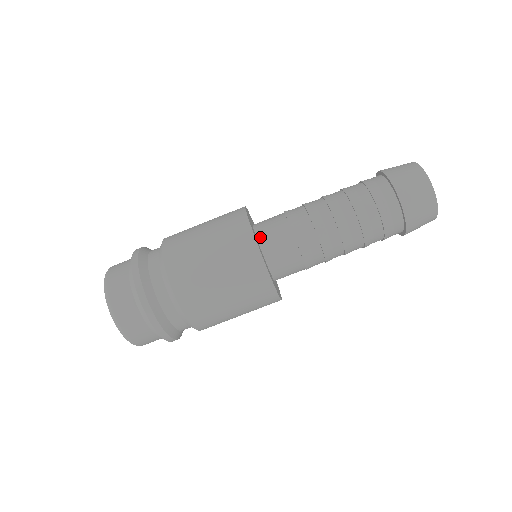
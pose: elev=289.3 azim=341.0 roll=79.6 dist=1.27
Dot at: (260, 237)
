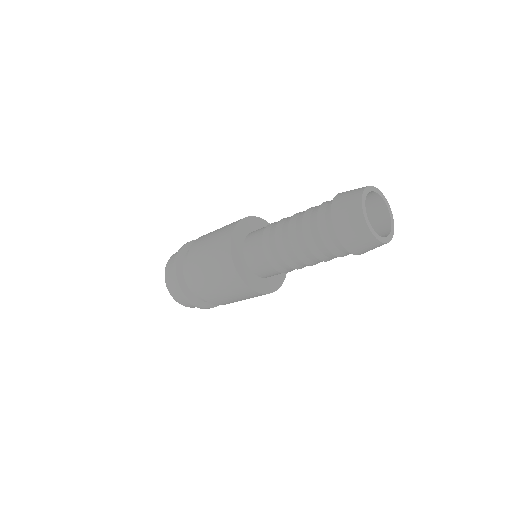
Dot at: (253, 231)
